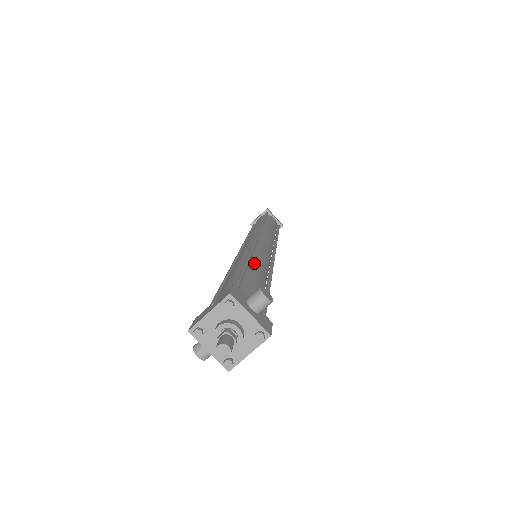
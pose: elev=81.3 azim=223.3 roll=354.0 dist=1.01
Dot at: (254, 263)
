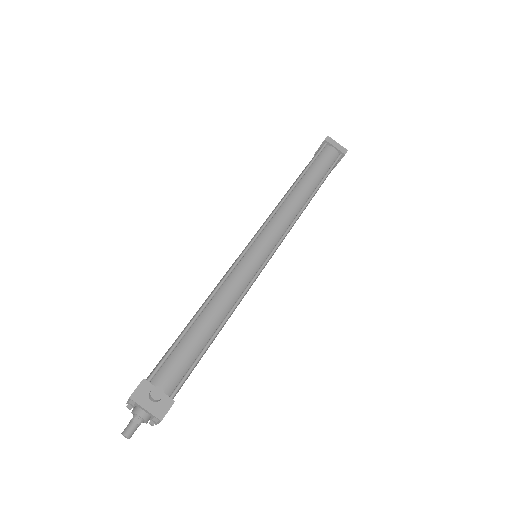
Dot at: (210, 308)
